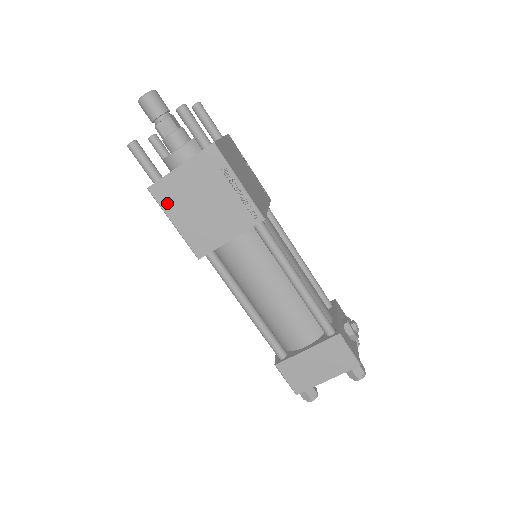
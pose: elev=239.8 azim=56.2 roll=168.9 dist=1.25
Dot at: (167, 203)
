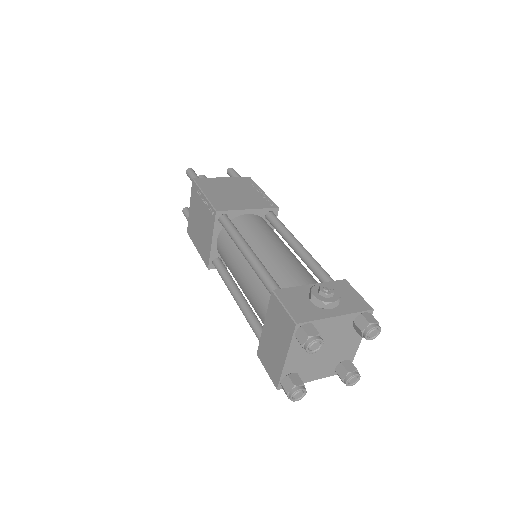
Dot at: (193, 236)
